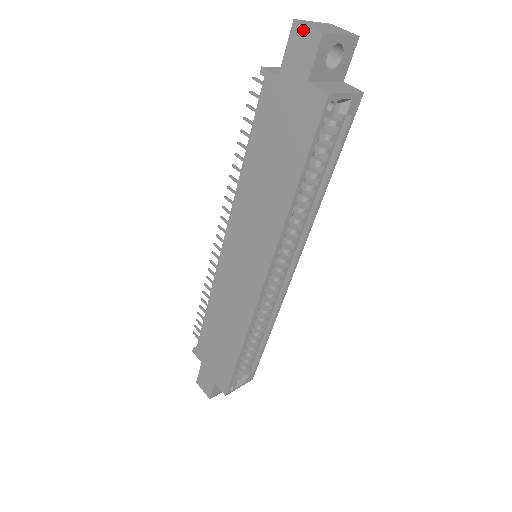
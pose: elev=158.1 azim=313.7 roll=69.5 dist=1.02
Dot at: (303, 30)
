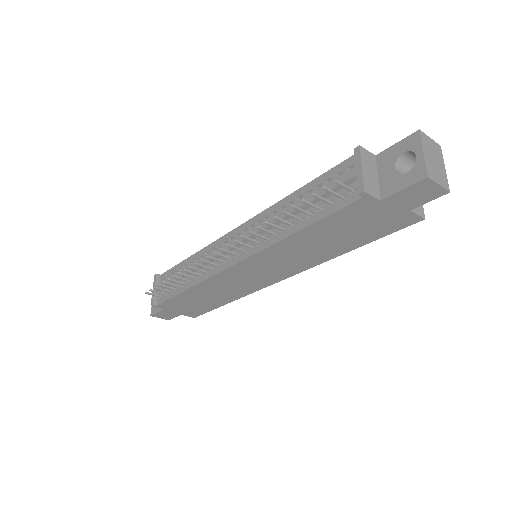
Dot at: (432, 186)
